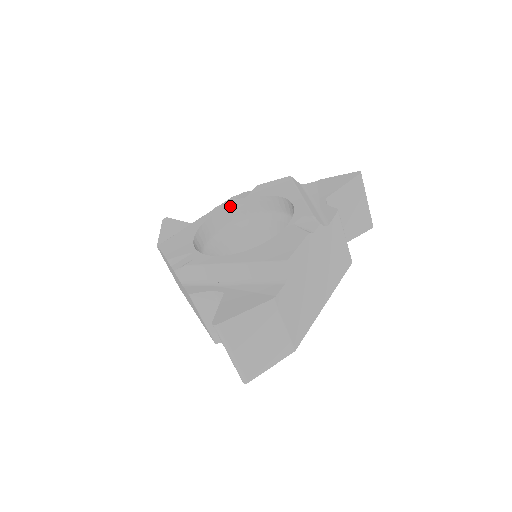
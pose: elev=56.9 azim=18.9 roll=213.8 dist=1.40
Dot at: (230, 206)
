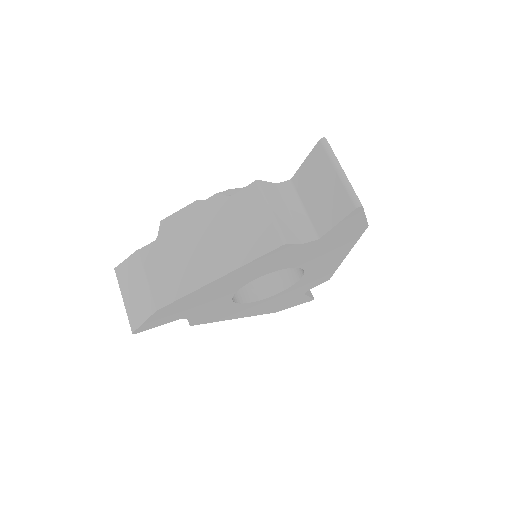
Dot at: occluded
